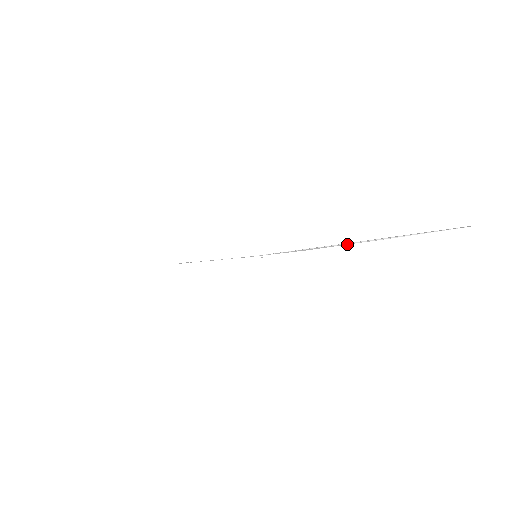
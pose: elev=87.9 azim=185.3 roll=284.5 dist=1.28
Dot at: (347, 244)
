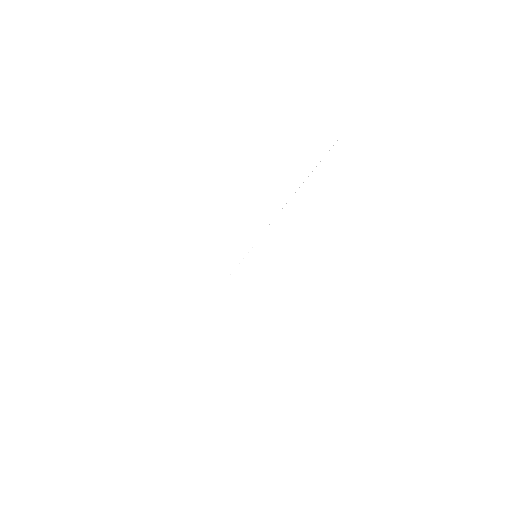
Dot at: (299, 187)
